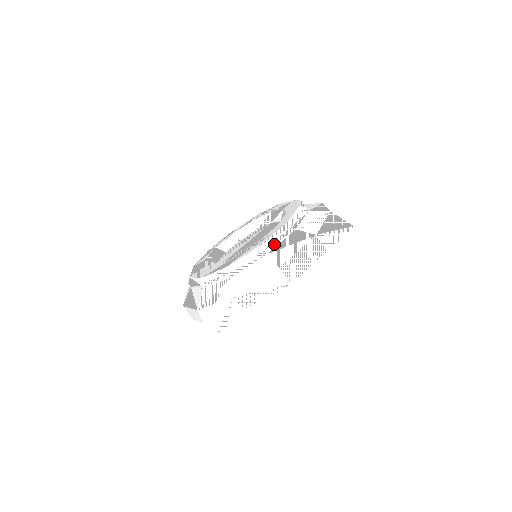
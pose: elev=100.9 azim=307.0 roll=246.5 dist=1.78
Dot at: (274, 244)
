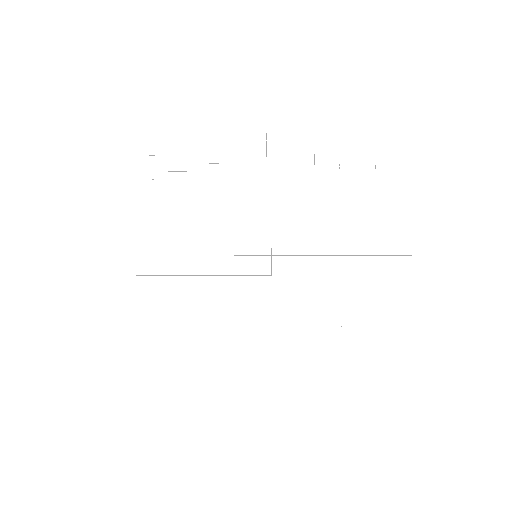
Dot at: occluded
